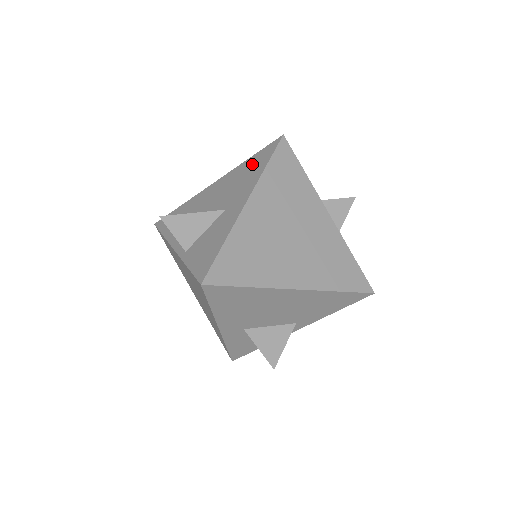
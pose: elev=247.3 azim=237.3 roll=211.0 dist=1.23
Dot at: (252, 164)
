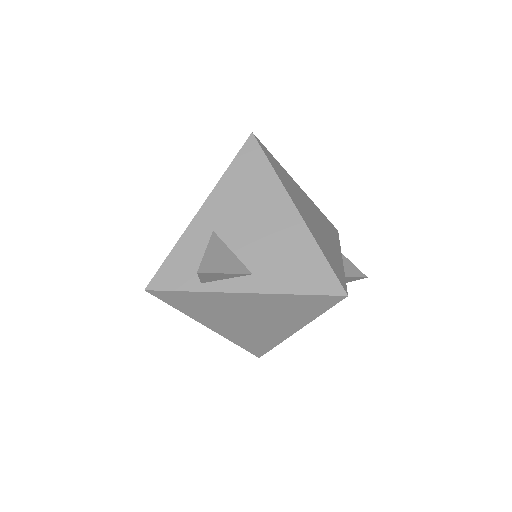
Dot at: occluded
